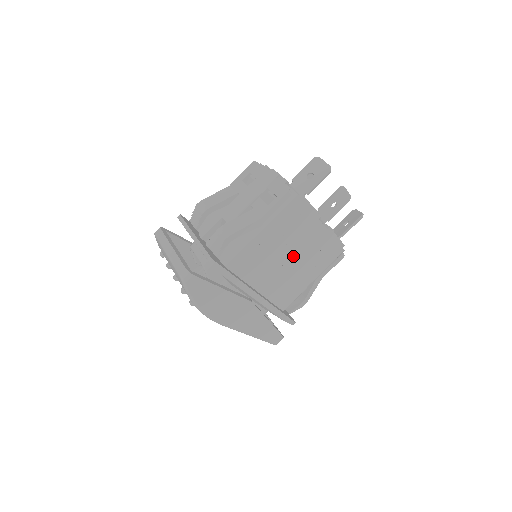
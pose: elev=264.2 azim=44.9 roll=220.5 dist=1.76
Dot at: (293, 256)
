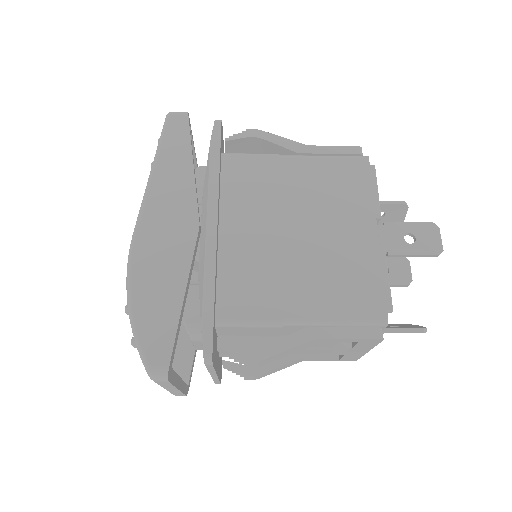
Dot at: occluded
